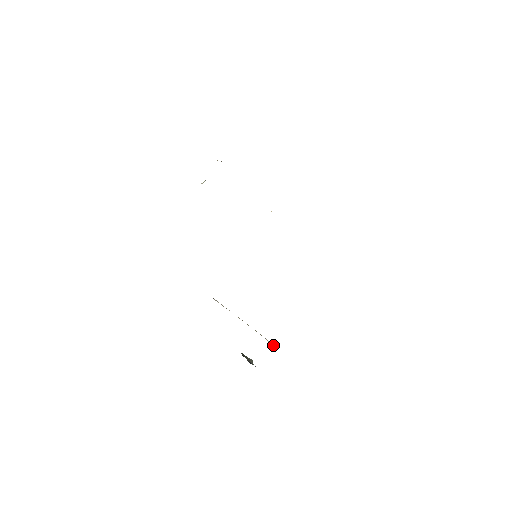
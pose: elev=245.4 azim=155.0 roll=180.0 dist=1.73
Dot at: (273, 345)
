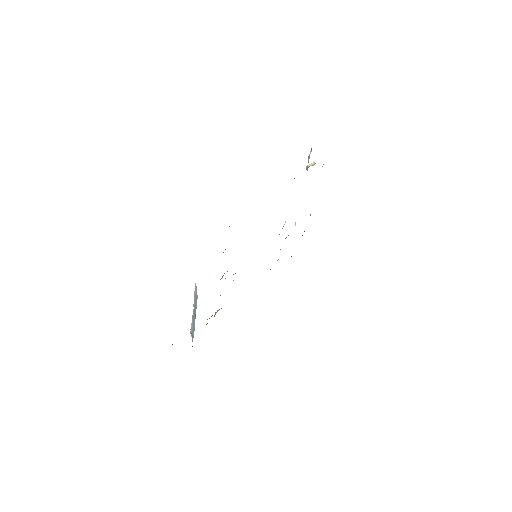
Dot at: occluded
